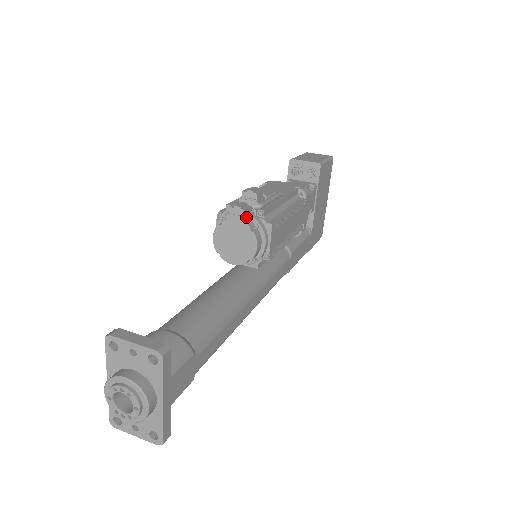
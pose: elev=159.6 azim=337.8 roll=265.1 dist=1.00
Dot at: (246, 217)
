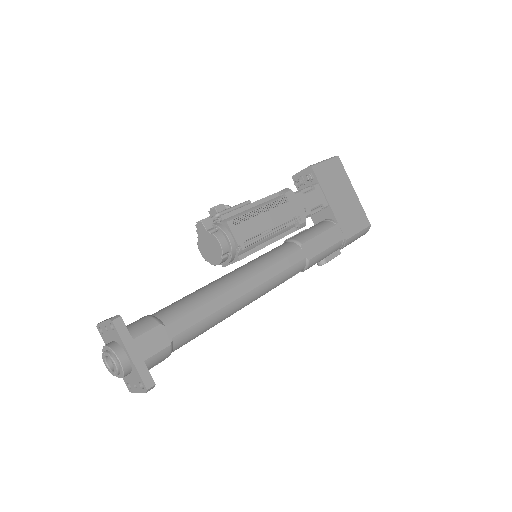
Dot at: (204, 226)
